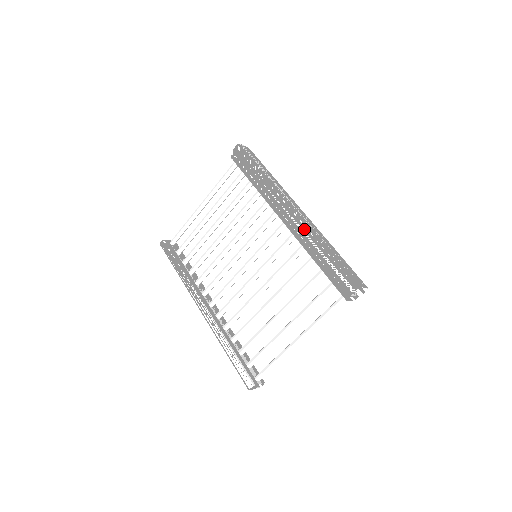
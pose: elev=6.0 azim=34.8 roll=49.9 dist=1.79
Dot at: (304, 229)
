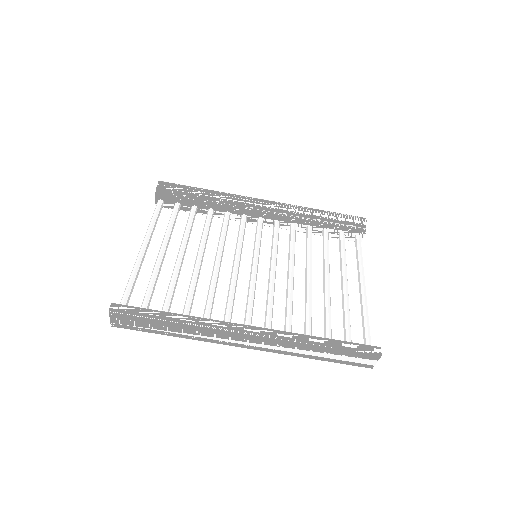
Dot at: (289, 205)
